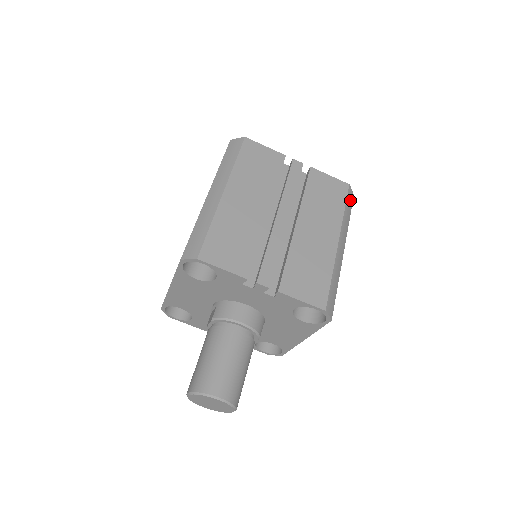
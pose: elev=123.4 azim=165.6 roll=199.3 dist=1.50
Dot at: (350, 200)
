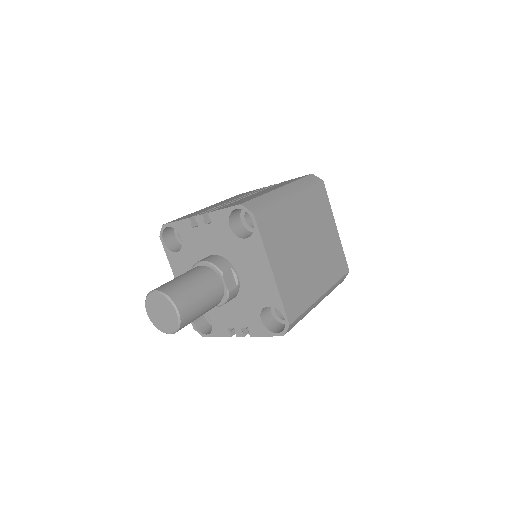
Dot at: (313, 180)
